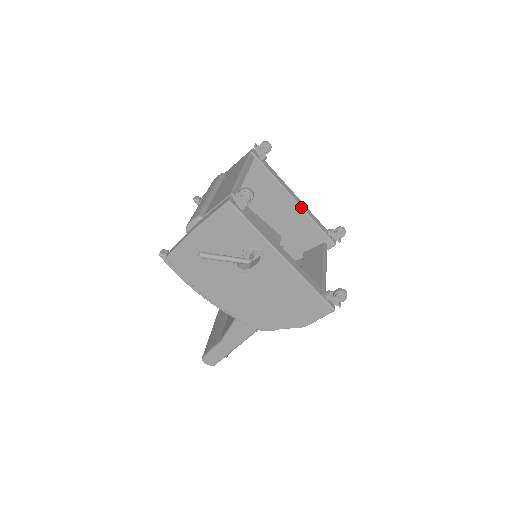
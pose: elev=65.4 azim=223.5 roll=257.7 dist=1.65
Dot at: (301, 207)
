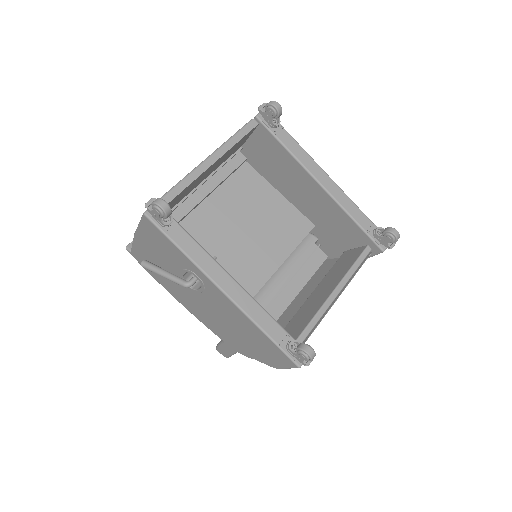
Dot at: (330, 195)
